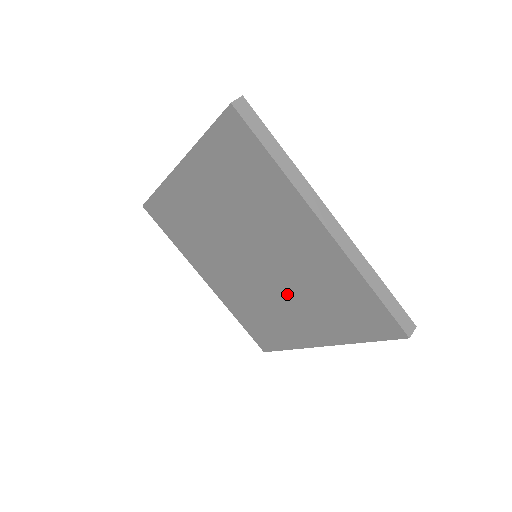
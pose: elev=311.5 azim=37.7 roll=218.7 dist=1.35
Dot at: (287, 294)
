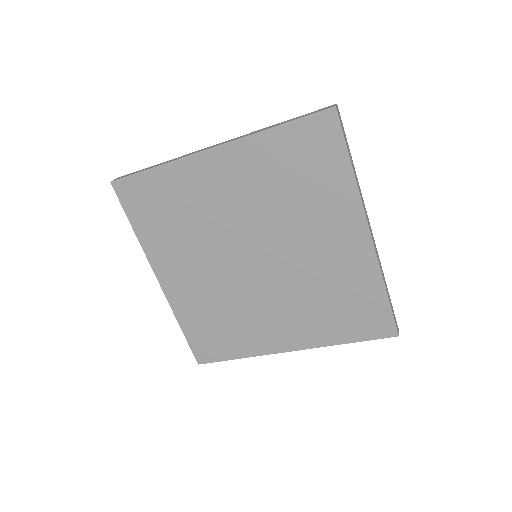
Dot at: (280, 296)
